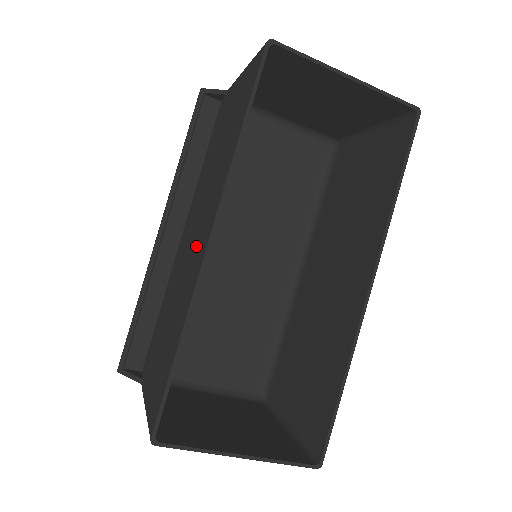
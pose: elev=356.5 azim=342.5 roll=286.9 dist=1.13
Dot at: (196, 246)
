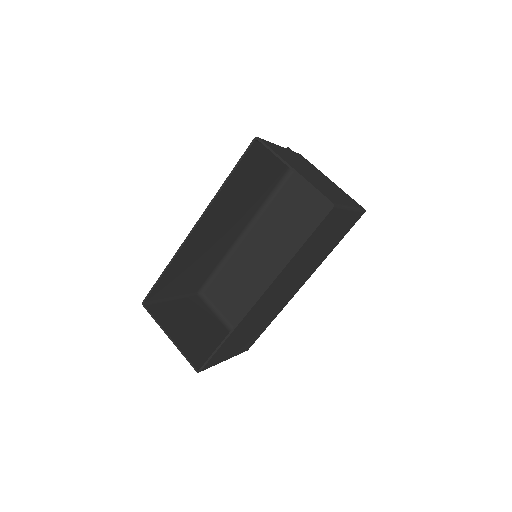
Dot at: (207, 231)
